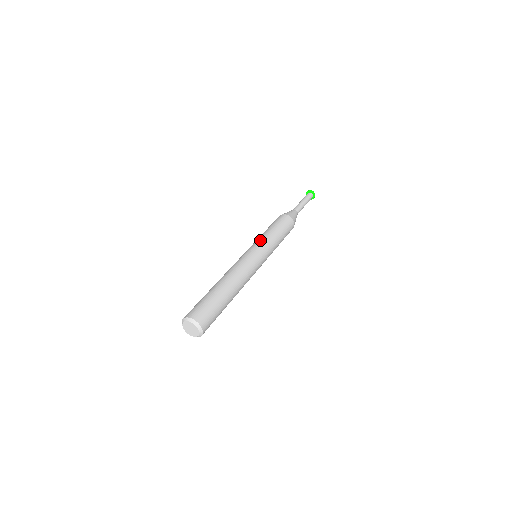
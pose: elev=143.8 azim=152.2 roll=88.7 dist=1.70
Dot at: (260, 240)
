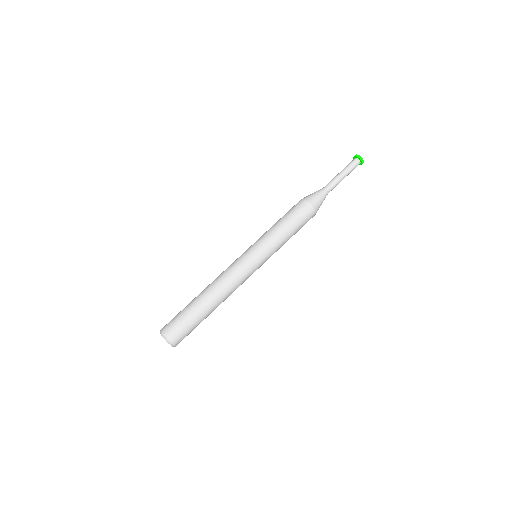
Dot at: (271, 249)
